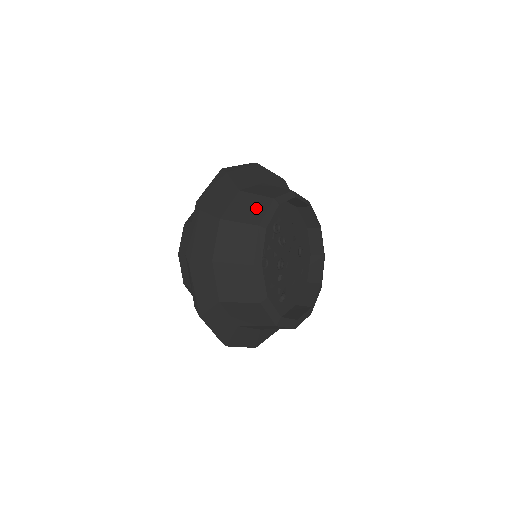
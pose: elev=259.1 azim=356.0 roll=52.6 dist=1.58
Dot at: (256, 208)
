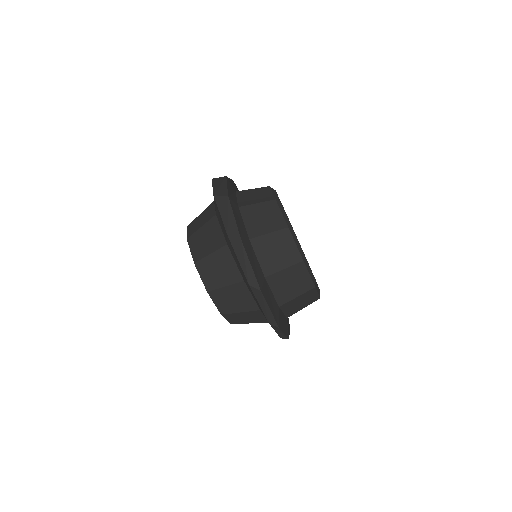
Dot at: (270, 215)
